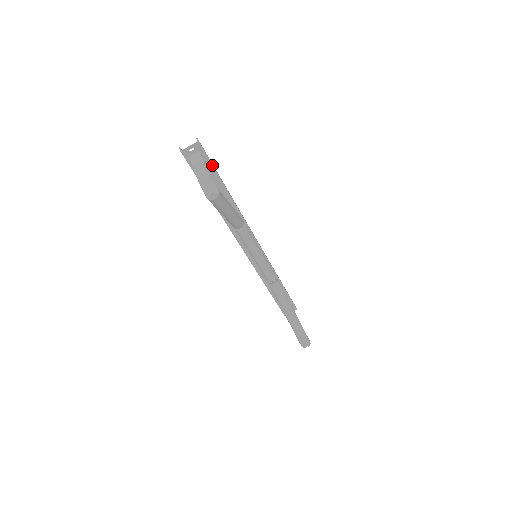
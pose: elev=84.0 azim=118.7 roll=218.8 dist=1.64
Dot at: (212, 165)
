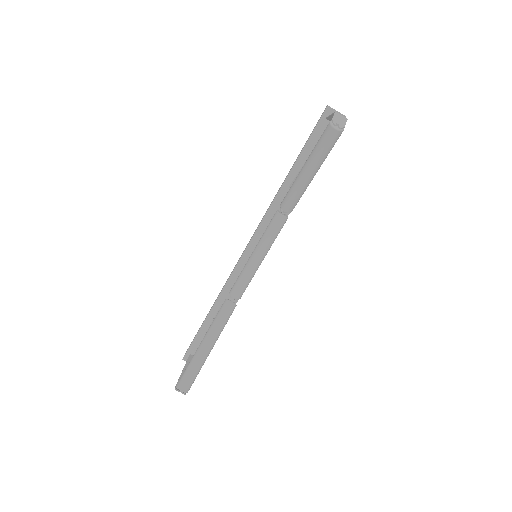
Dot at: occluded
